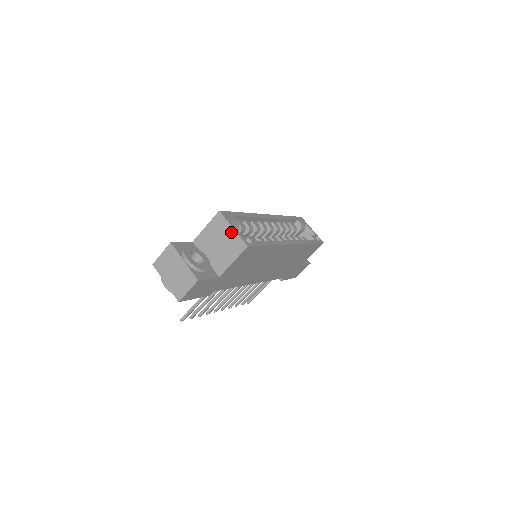
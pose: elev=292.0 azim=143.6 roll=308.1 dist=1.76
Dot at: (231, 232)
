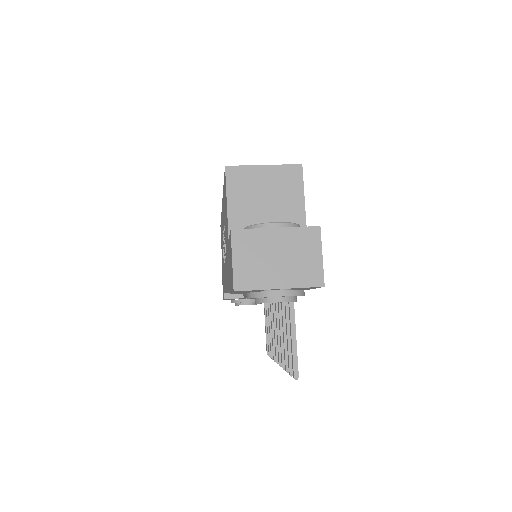
Dot at: (266, 172)
